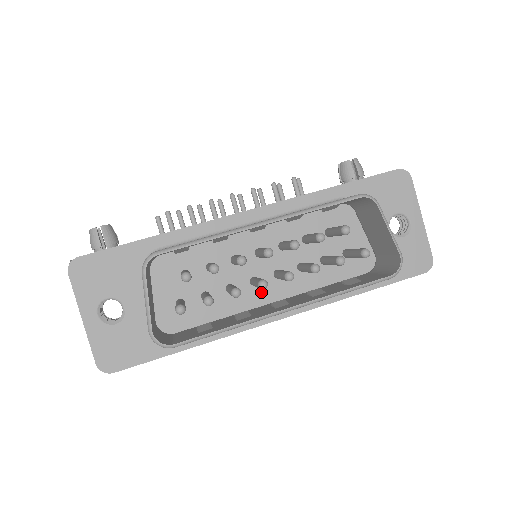
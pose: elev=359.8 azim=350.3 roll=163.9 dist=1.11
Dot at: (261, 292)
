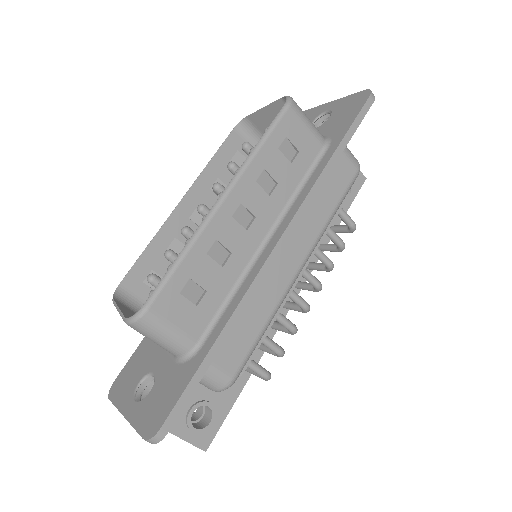
Dot at: occluded
